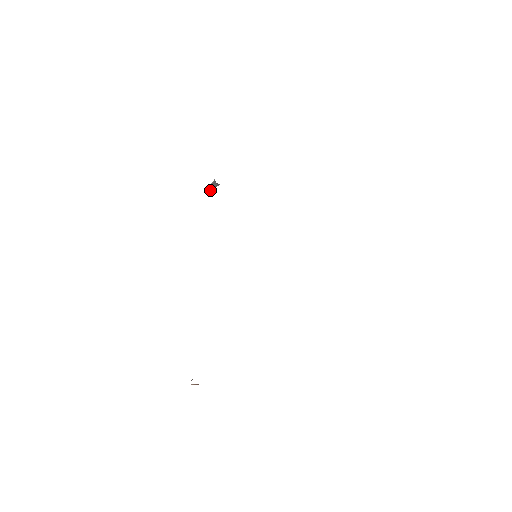
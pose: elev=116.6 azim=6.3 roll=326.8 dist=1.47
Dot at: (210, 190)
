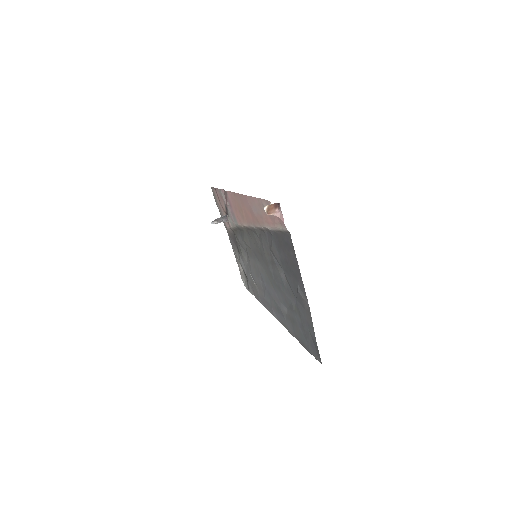
Dot at: (213, 223)
